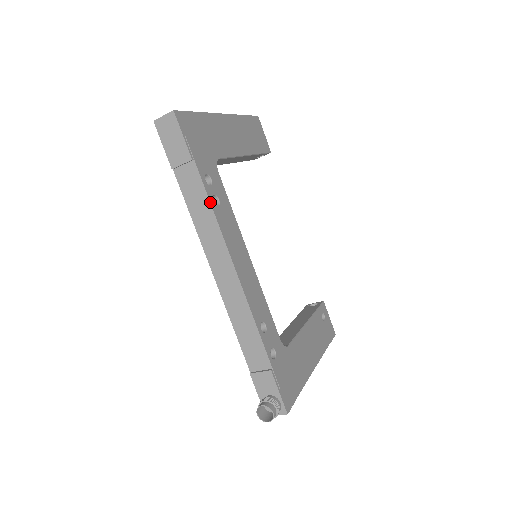
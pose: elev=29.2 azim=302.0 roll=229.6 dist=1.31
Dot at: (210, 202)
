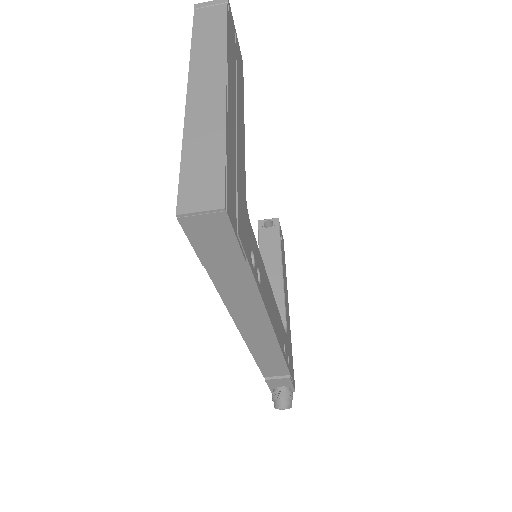
Dot at: (259, 291)
